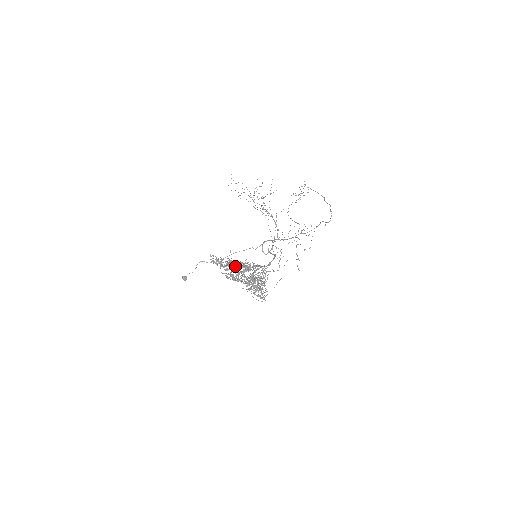
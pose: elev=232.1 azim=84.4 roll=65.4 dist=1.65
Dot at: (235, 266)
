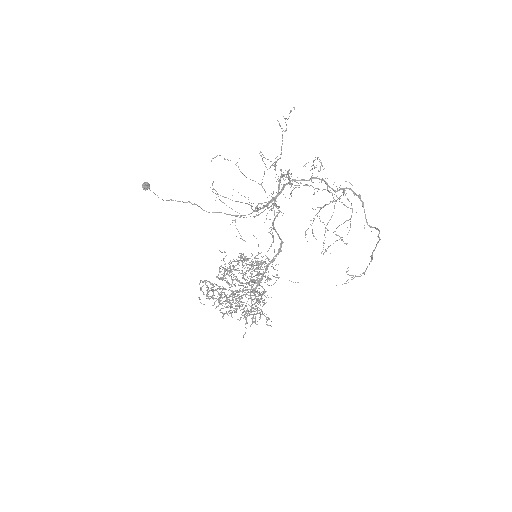
Dot at: occluded
